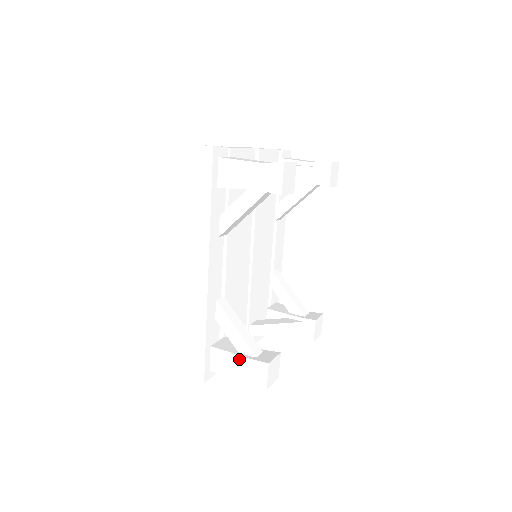
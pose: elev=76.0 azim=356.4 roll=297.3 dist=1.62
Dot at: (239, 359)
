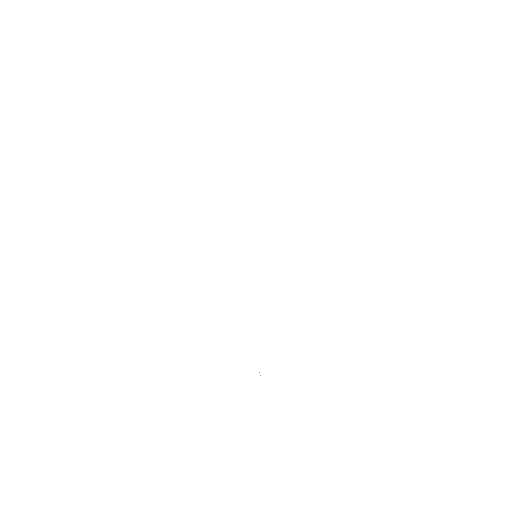
Dot at: (248, 390)
